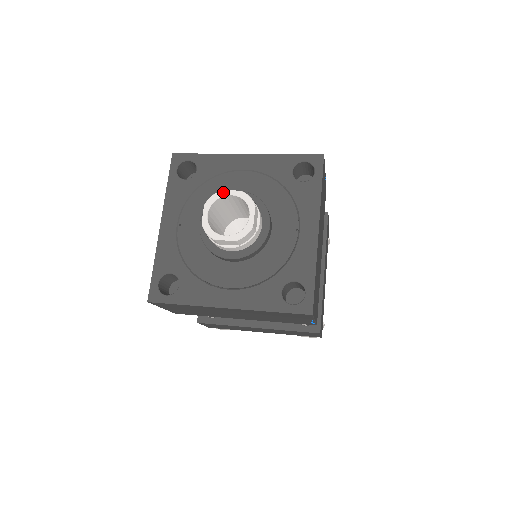
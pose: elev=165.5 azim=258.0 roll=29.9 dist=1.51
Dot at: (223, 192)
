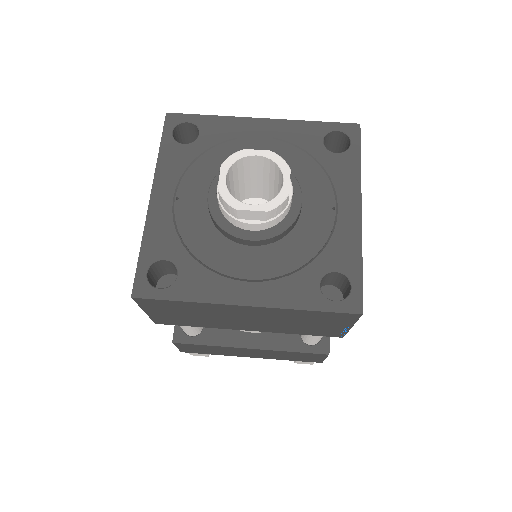
Dot at: (246, 151)
